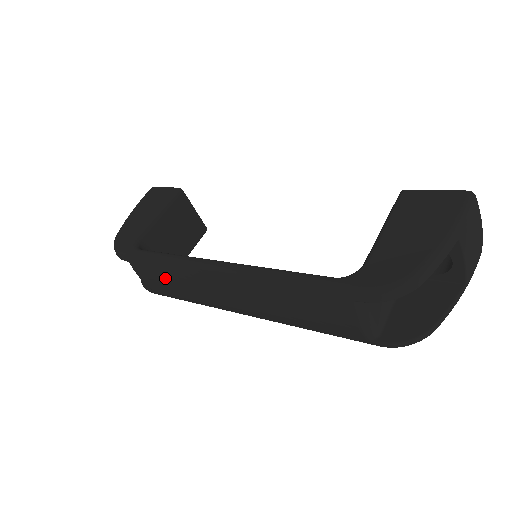
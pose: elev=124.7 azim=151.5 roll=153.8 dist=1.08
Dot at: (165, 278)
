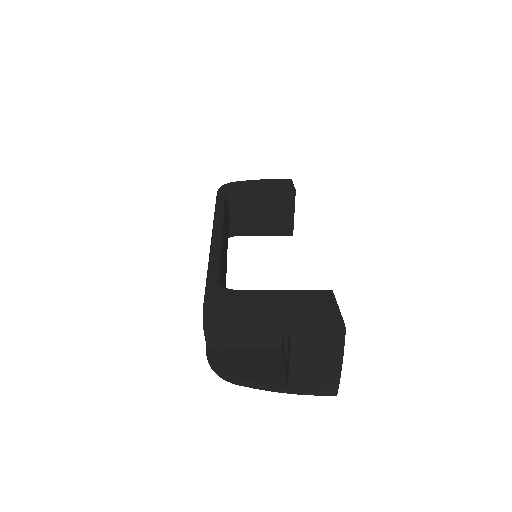
Dot at: occluded
